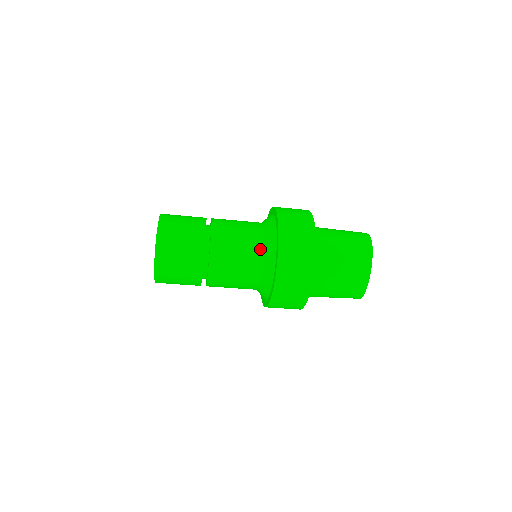
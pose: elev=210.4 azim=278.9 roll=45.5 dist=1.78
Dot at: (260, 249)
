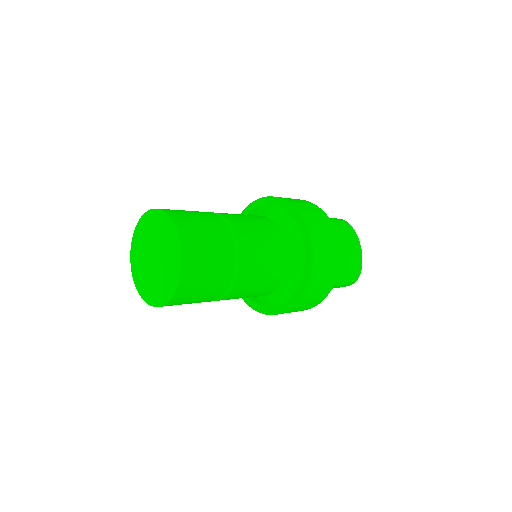
Dot at: occluded
